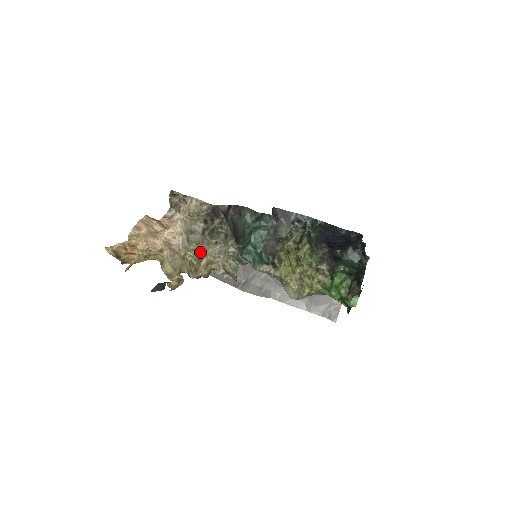
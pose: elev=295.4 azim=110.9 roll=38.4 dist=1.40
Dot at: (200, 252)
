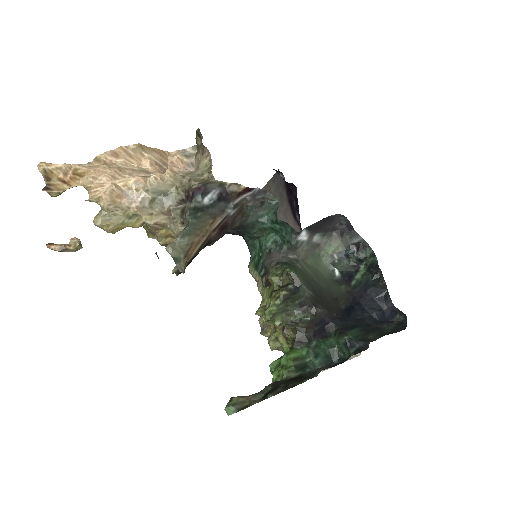
Dot at: (159, 221)
